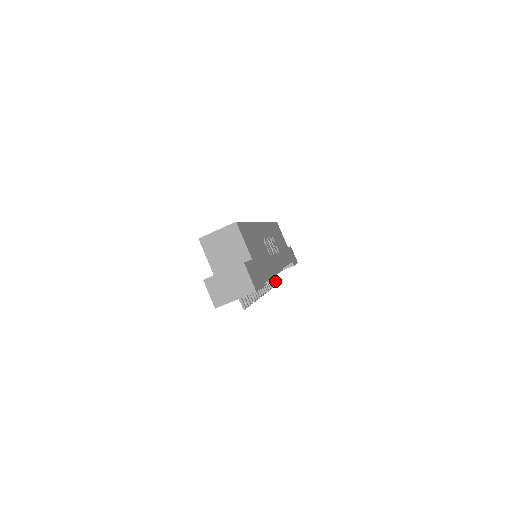
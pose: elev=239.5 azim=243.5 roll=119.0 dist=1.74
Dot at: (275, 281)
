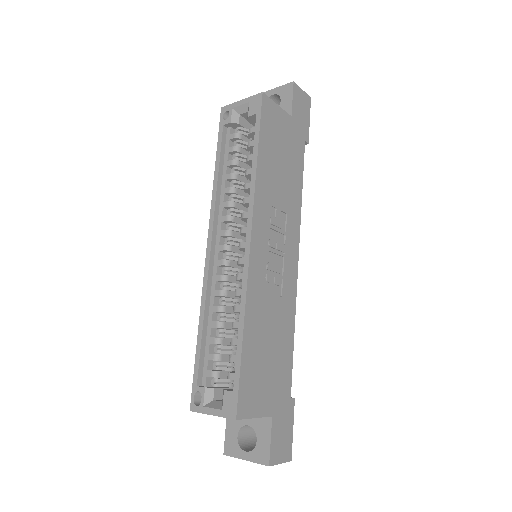
Dot at: occluded
